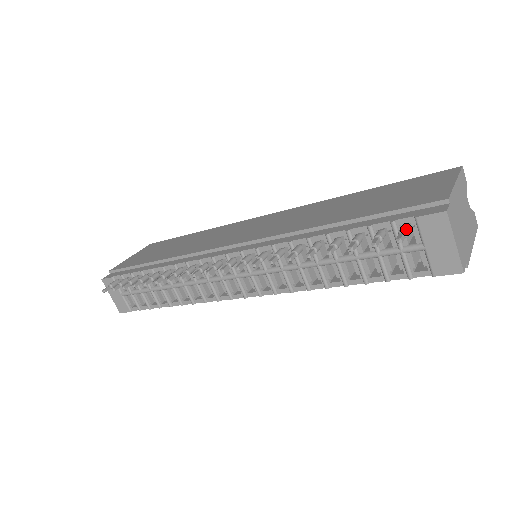
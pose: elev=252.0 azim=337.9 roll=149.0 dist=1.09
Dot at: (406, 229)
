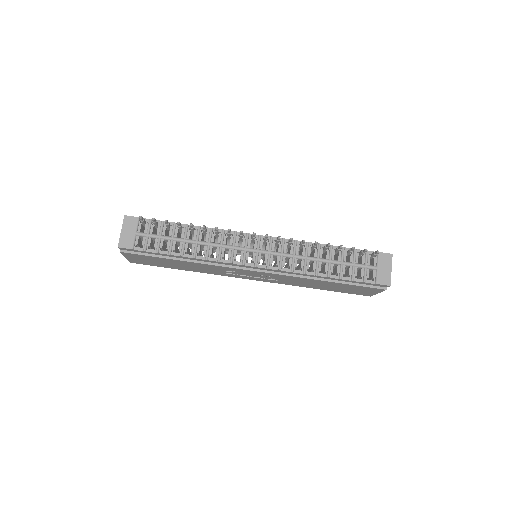
Dot at: occluded
